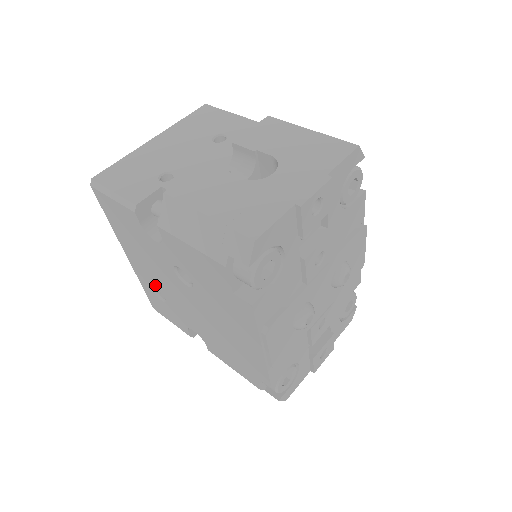
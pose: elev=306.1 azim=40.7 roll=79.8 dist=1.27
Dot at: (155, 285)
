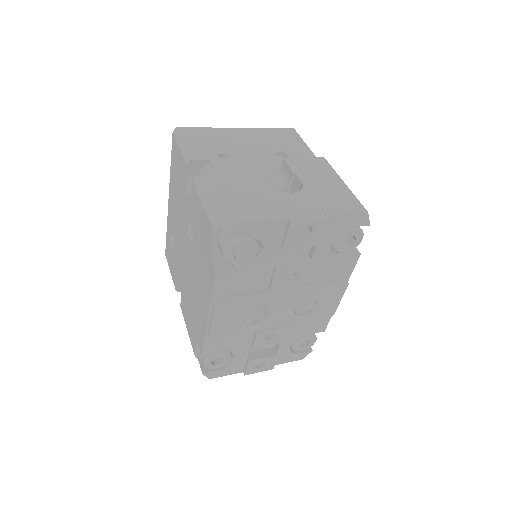
Dot at: (174, 232)
